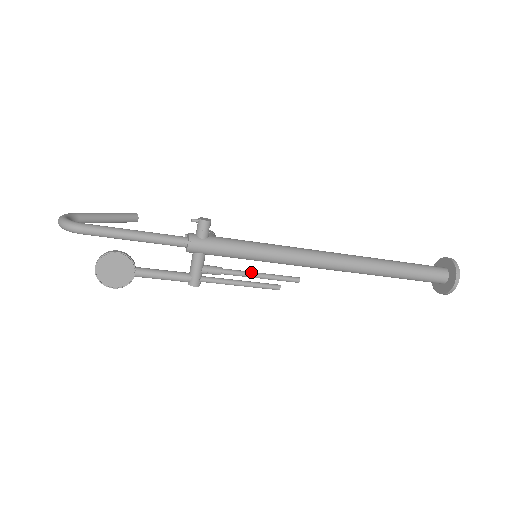
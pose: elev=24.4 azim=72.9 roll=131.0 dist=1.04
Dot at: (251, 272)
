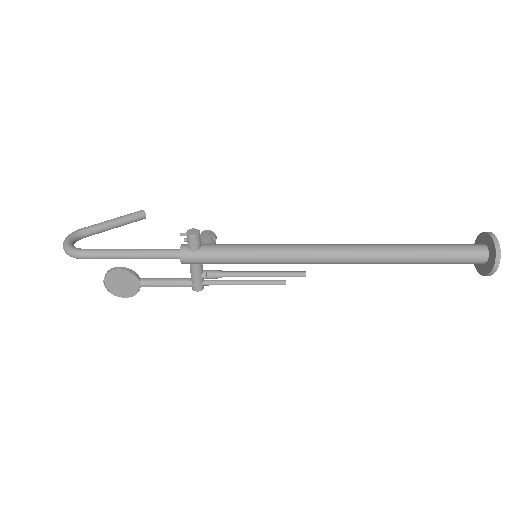
Dot at: (252, 273)
